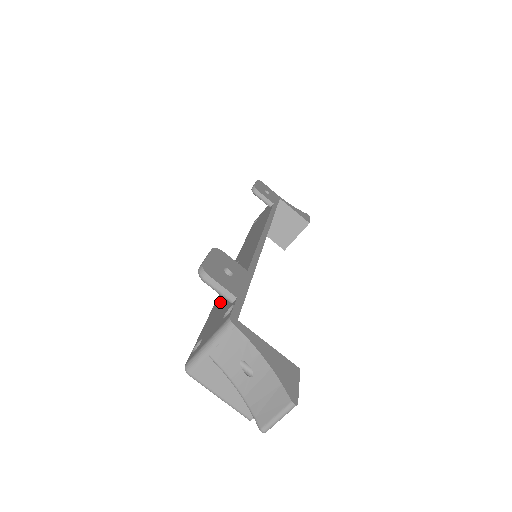
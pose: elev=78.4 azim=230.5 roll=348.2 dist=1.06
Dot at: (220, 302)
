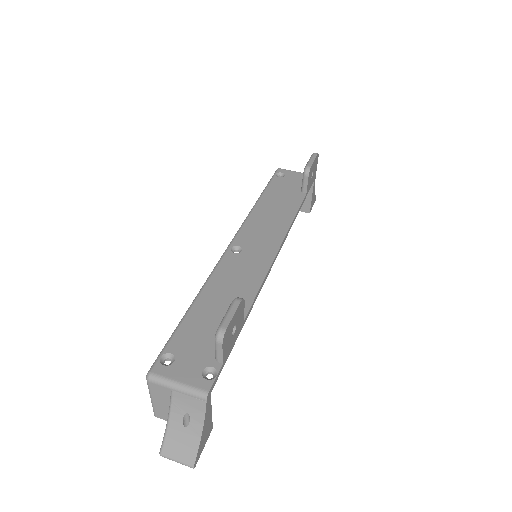
Dot at: (206, 314)
